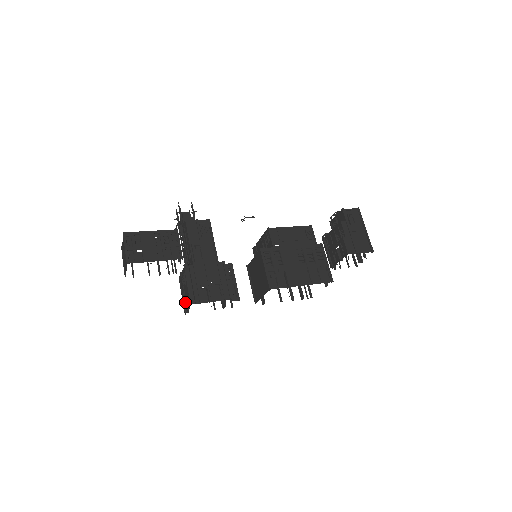
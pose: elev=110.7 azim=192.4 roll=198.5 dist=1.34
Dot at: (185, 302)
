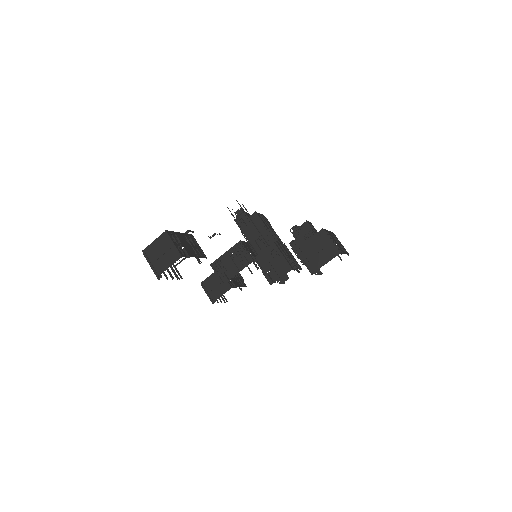
Dot at: (275, 273)
